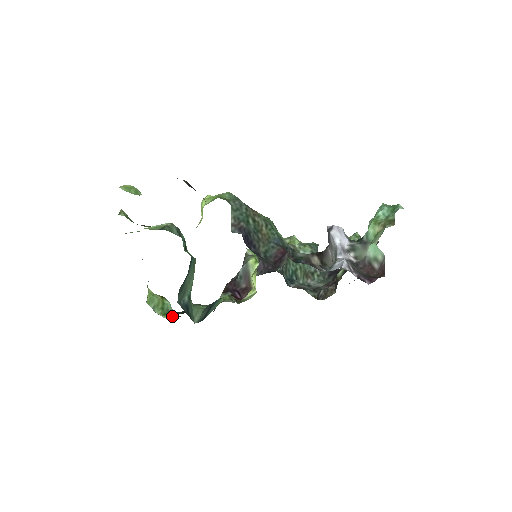
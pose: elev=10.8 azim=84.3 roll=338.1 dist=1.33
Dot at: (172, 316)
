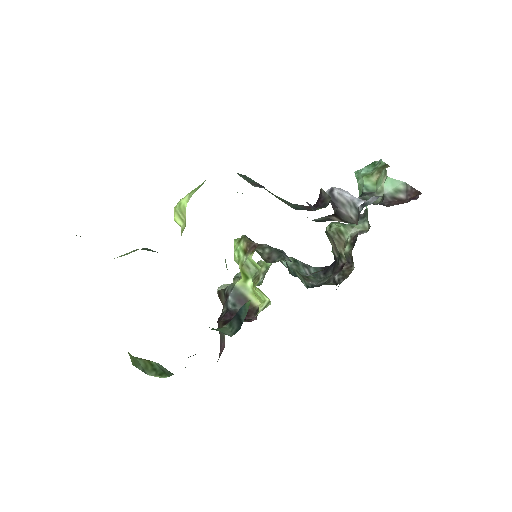
Dot at: (171, 375)
